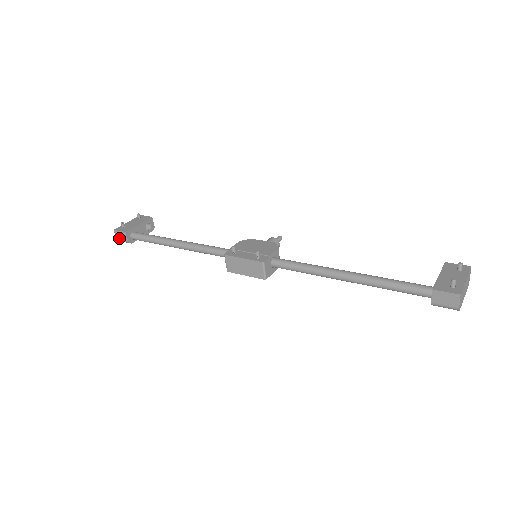
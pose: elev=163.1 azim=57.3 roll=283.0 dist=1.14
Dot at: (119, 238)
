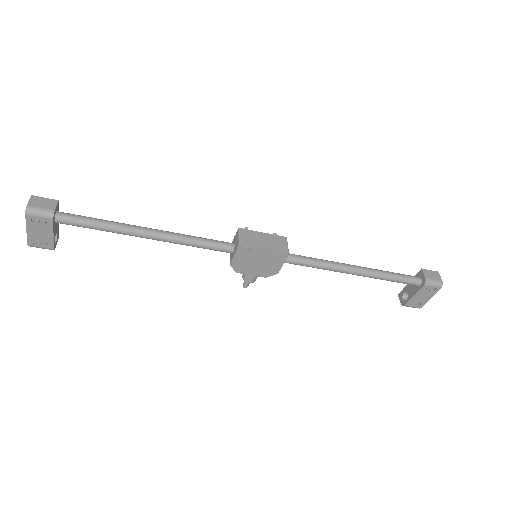
Dot at: (35, 205)
